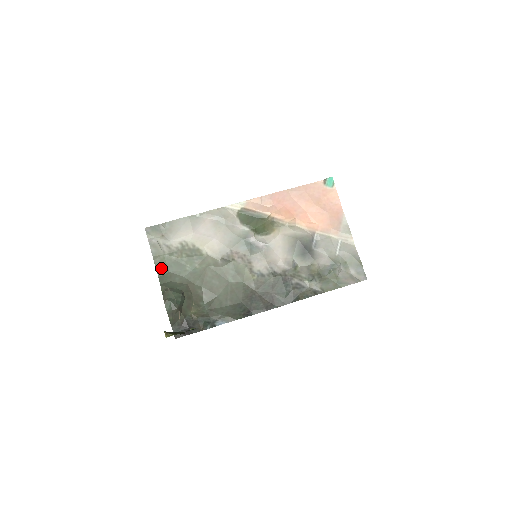
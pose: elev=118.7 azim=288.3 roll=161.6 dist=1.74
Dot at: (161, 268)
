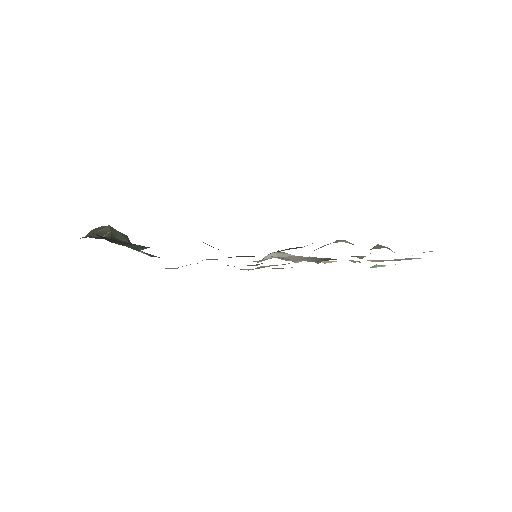
Dot at: occluded
